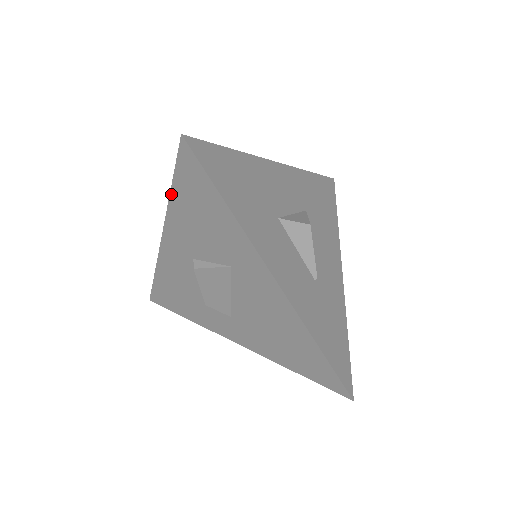
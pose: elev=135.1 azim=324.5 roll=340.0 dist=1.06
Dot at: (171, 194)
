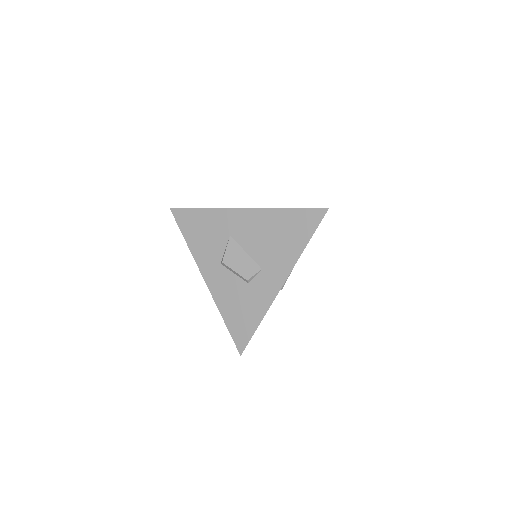
Dot at: (187, 243)
